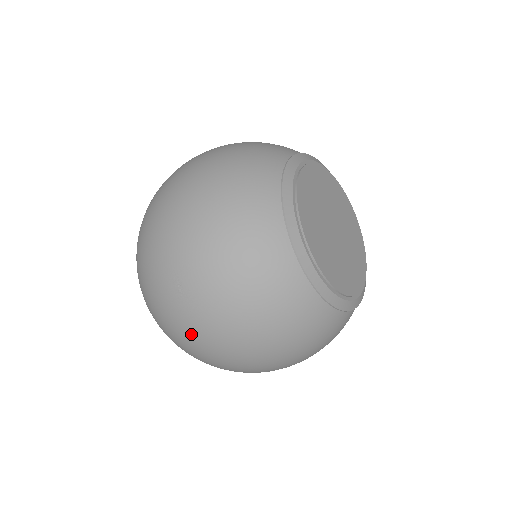
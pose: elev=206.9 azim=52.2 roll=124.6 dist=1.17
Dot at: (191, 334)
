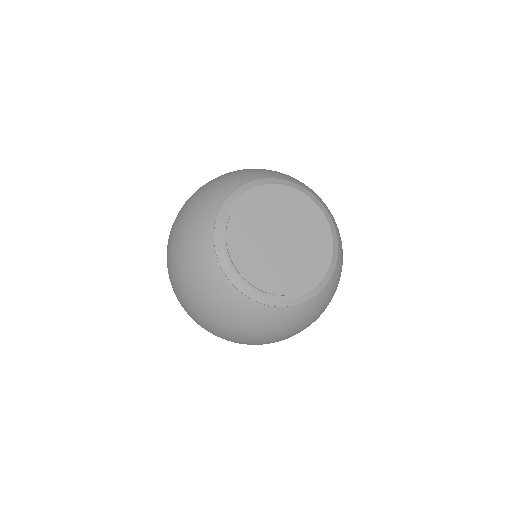
Dot at: occluded
